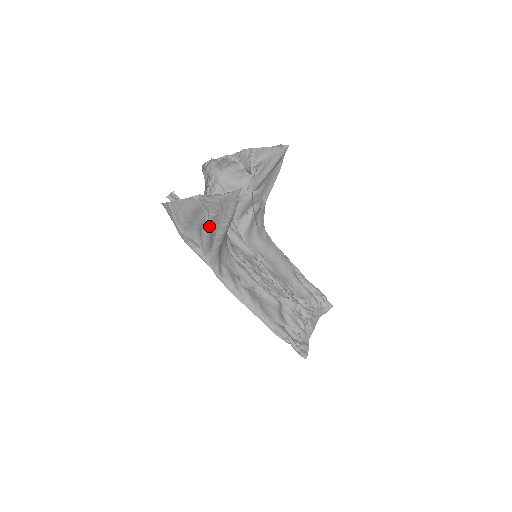
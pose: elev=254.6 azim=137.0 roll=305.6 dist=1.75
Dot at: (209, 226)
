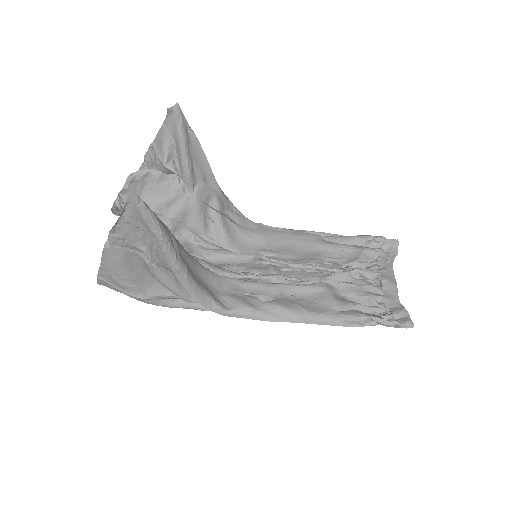
Dot at: (157, 265)
